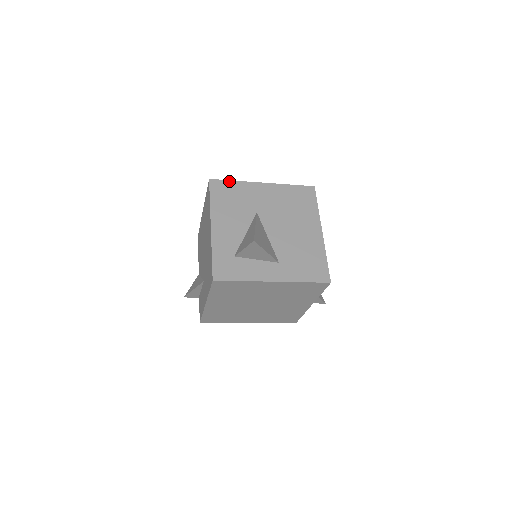
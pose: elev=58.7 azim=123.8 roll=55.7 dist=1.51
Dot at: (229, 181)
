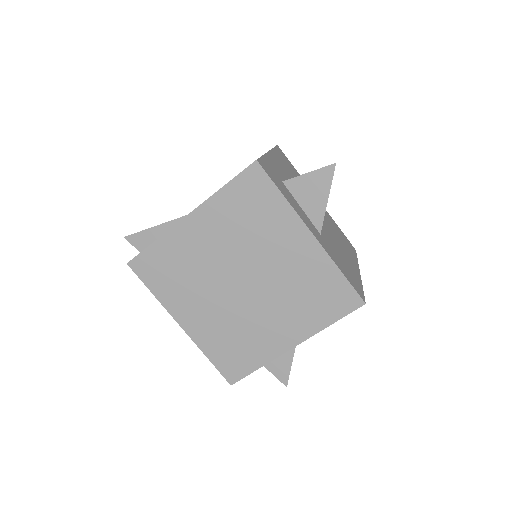
Dot at: (292, 165)
